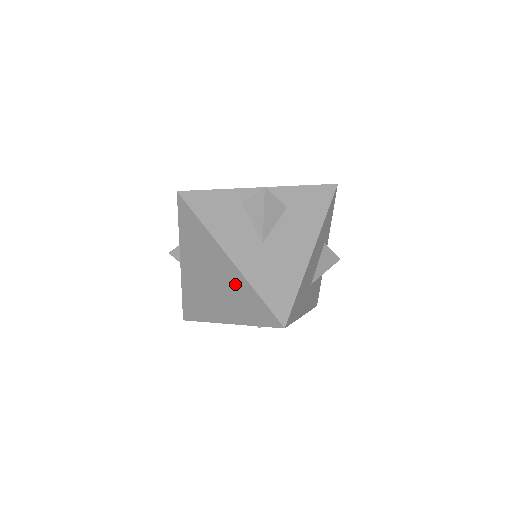
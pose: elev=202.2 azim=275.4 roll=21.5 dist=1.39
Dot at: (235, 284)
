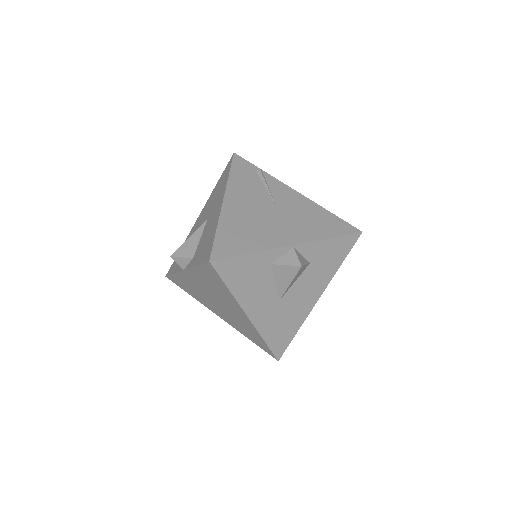
Dot at: (244, 323)
